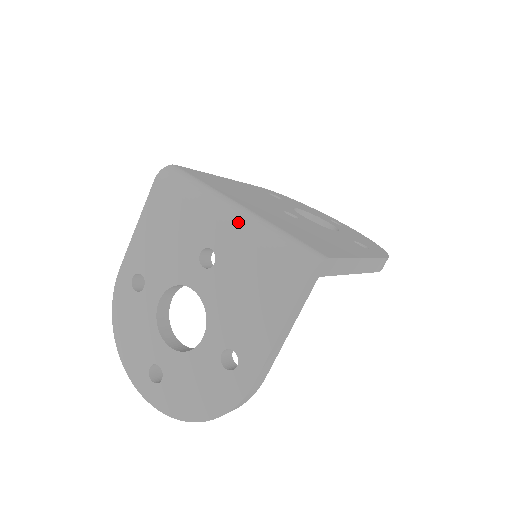
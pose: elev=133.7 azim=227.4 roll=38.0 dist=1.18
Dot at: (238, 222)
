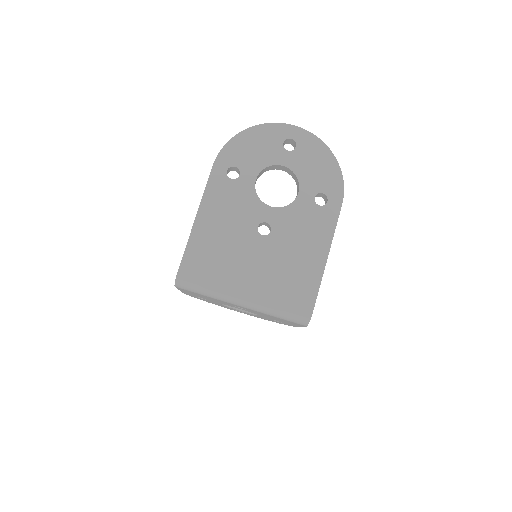
Dot at: (250, 308)
